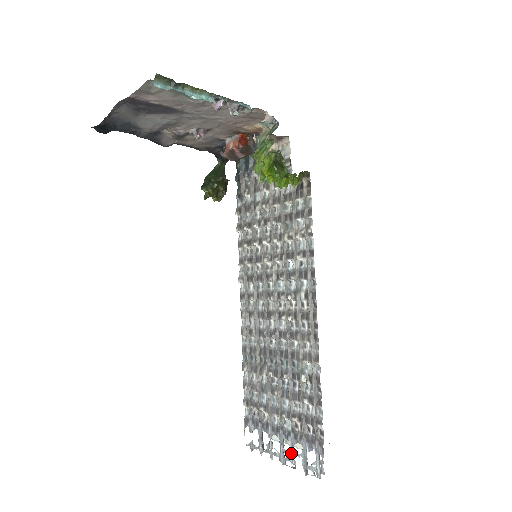
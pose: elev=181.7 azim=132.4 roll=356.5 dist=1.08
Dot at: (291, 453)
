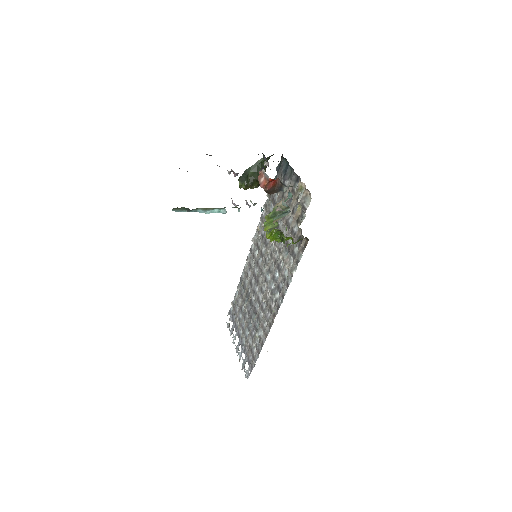
Dot at: (241, 353)
